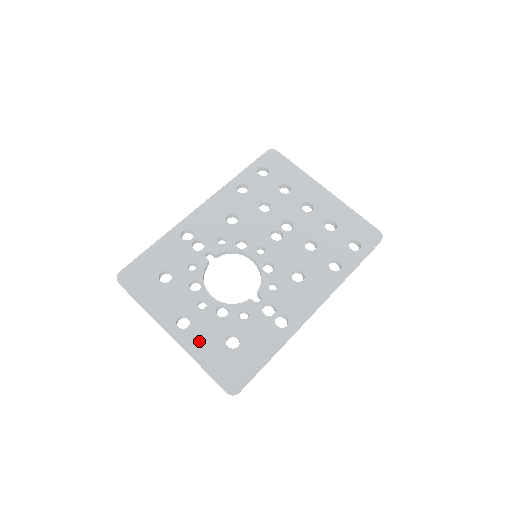
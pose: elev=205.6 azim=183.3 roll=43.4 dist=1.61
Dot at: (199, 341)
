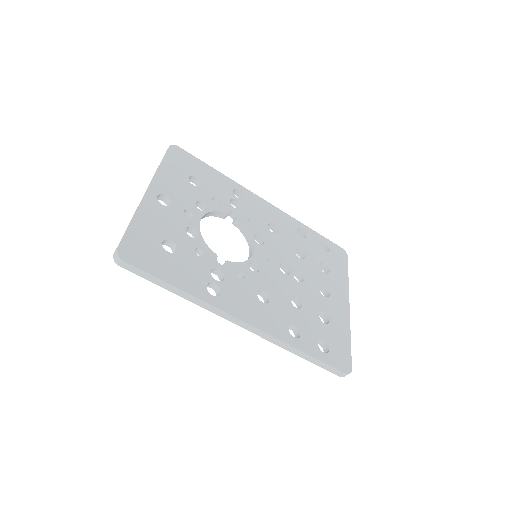
Dot at: (154, 215)
